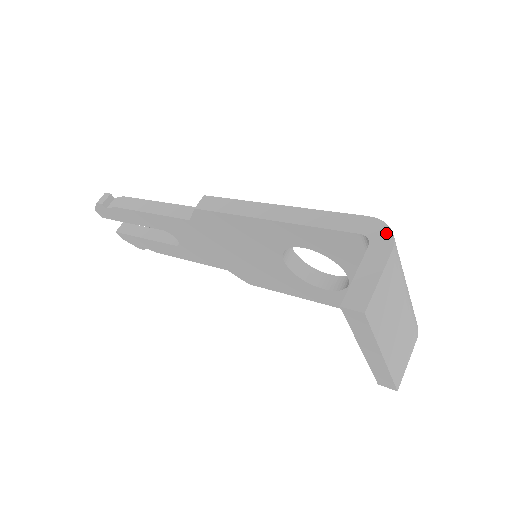
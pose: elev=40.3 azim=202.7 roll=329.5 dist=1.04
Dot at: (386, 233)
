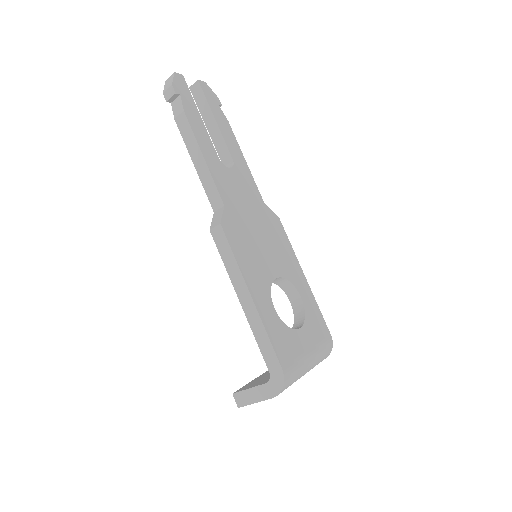
Dot at: (279, 387)
